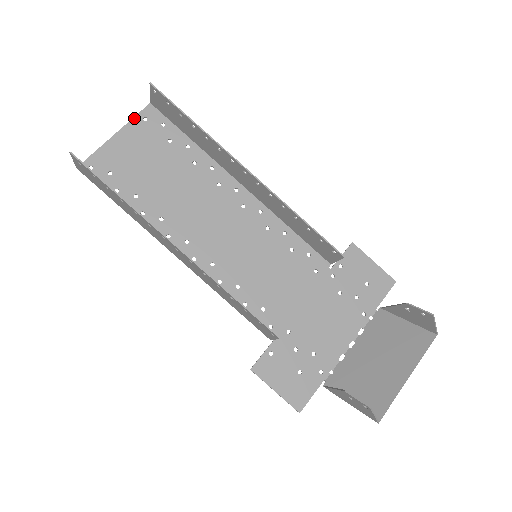
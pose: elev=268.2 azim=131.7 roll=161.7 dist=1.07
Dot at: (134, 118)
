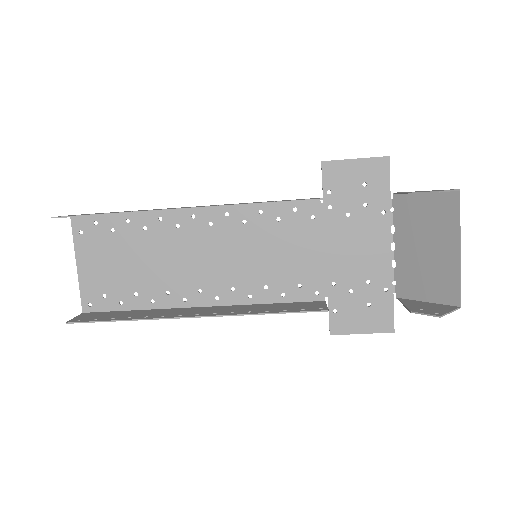
Dot at: (74, 240)
